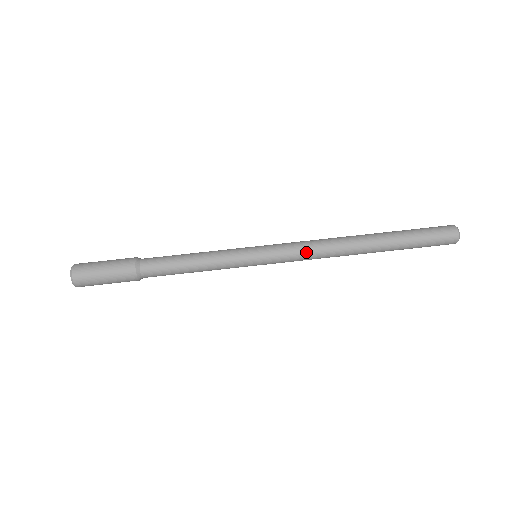
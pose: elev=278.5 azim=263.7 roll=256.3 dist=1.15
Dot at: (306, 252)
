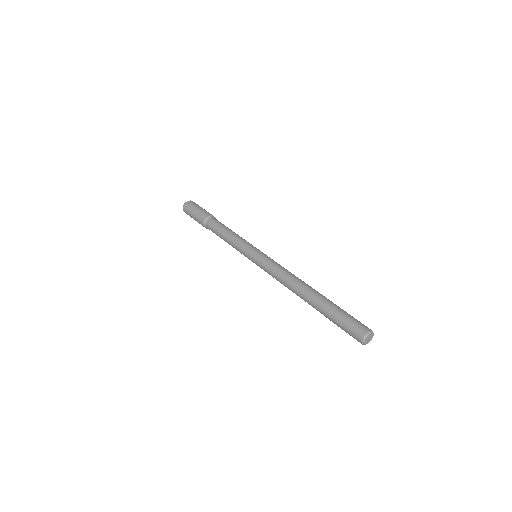
Dot at: (274, 272)
